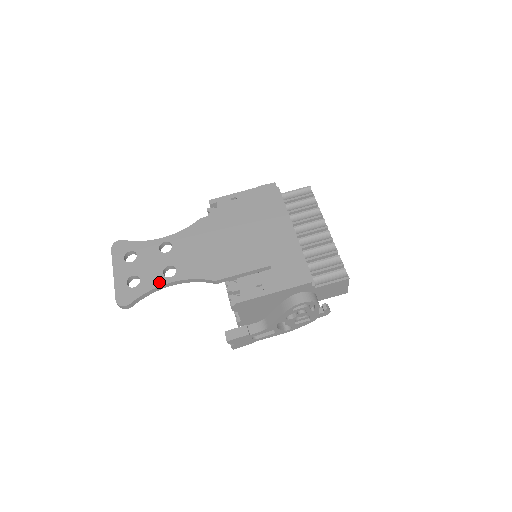
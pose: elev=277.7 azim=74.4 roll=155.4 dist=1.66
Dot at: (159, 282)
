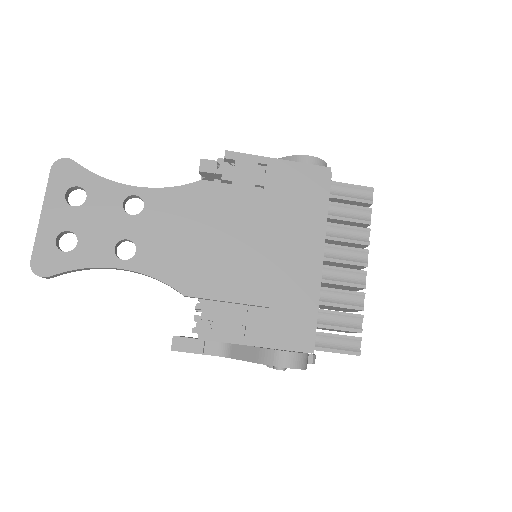
Dot at: (104, 260)
